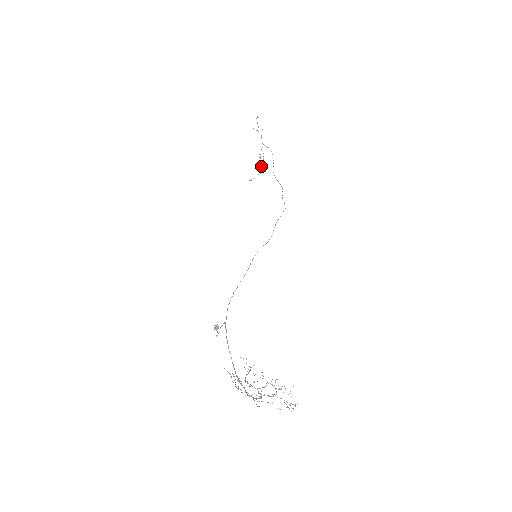
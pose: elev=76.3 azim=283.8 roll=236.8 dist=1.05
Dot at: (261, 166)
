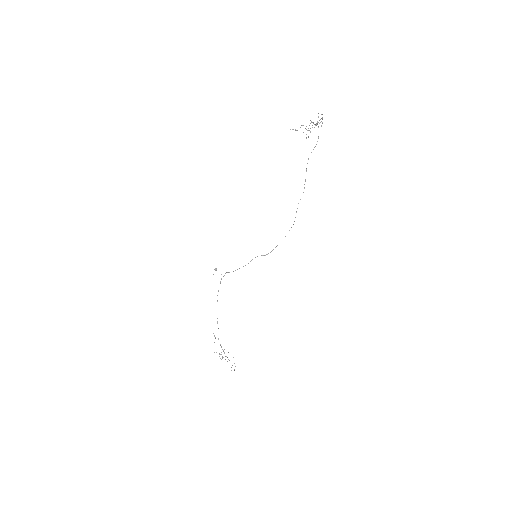
Dot at: (306, 129)
